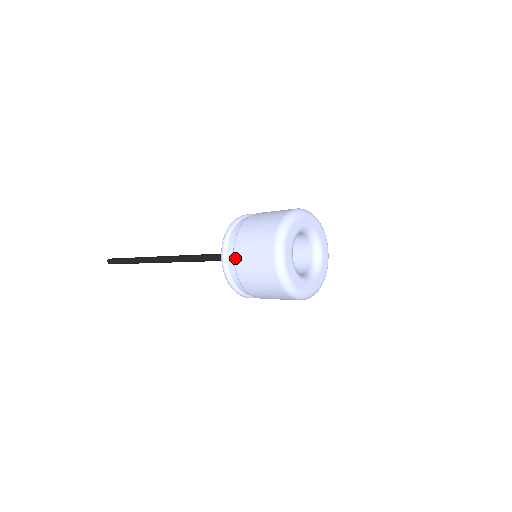
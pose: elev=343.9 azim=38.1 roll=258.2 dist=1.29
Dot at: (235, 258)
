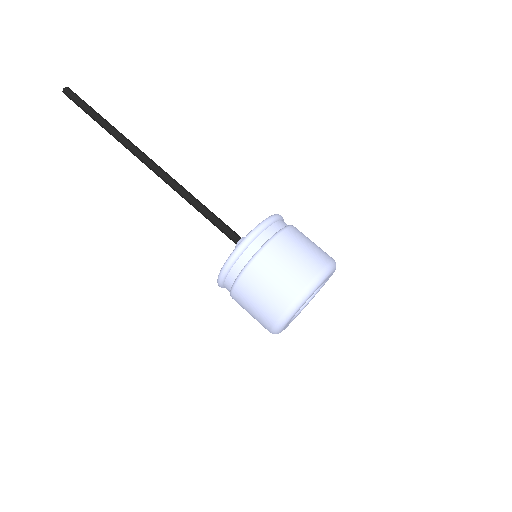
Dot at: (277, 238)
